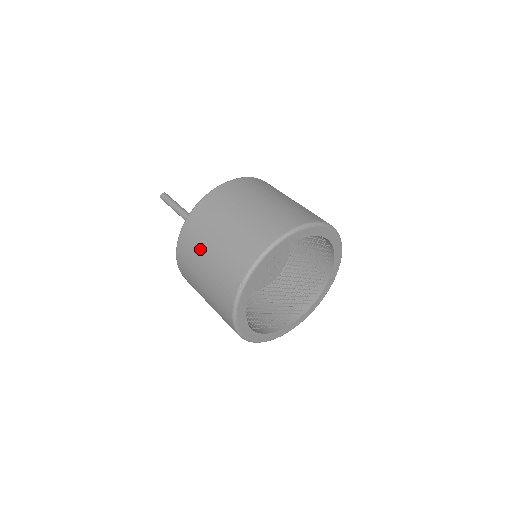
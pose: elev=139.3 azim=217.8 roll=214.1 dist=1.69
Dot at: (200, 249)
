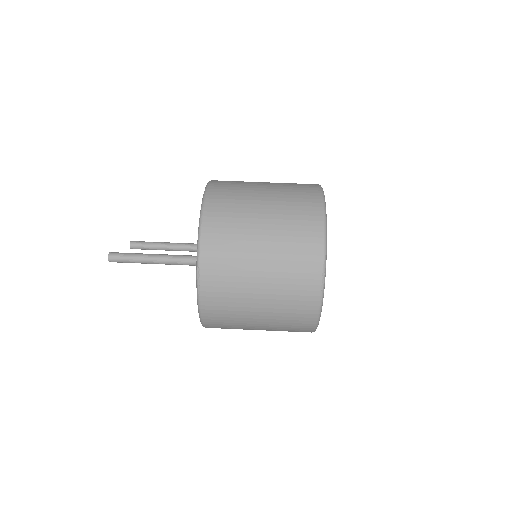
Dot at: (244, 274)
